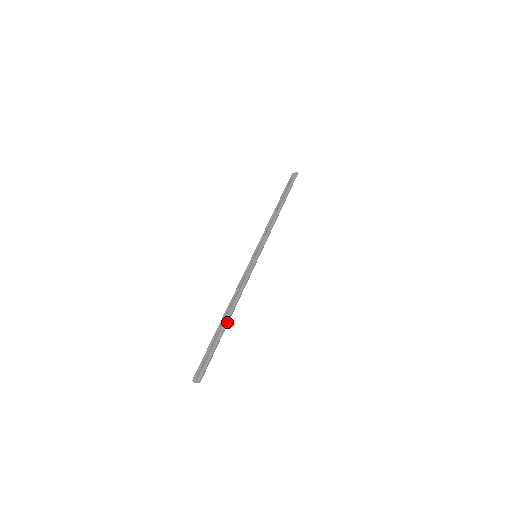
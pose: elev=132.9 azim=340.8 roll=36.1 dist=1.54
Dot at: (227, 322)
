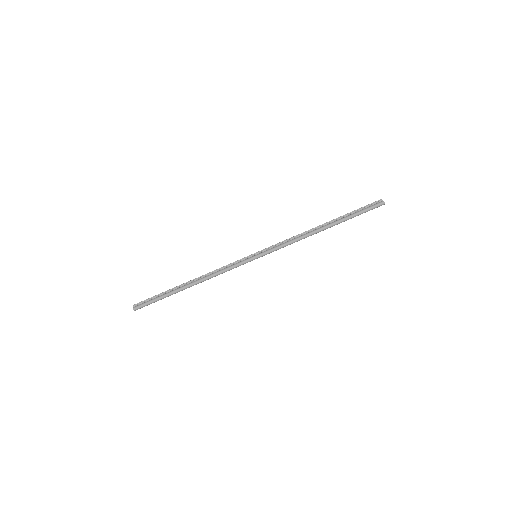
Dot at: (183, 289)
